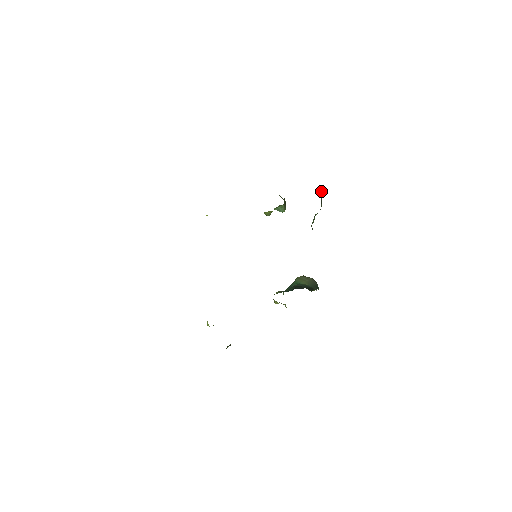
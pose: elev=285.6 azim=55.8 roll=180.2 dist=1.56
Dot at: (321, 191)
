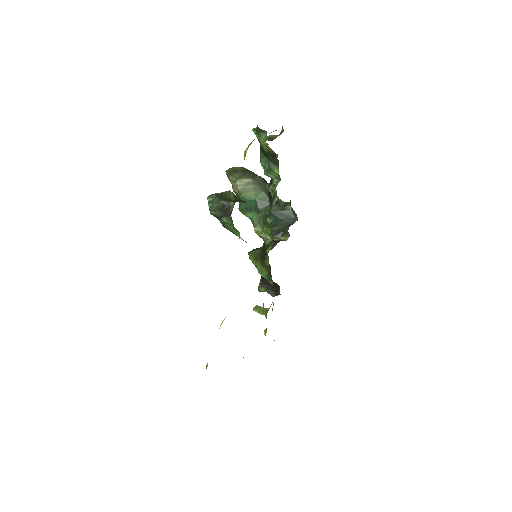
Dot at: (273, 152)
